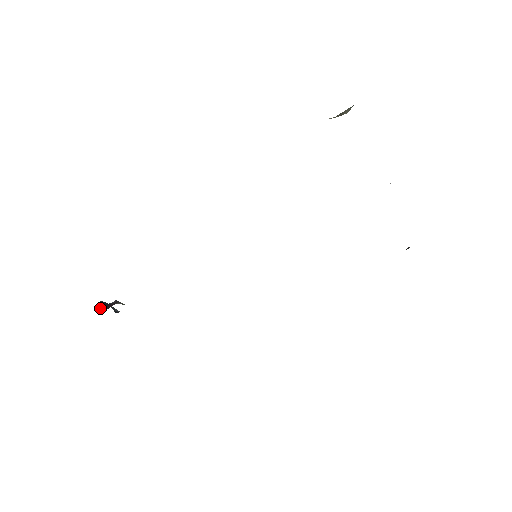
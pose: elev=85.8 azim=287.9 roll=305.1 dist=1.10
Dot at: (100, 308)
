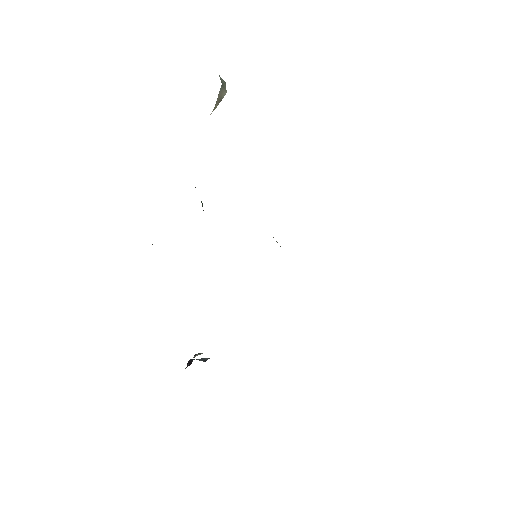
Dot at: (186, 367)
